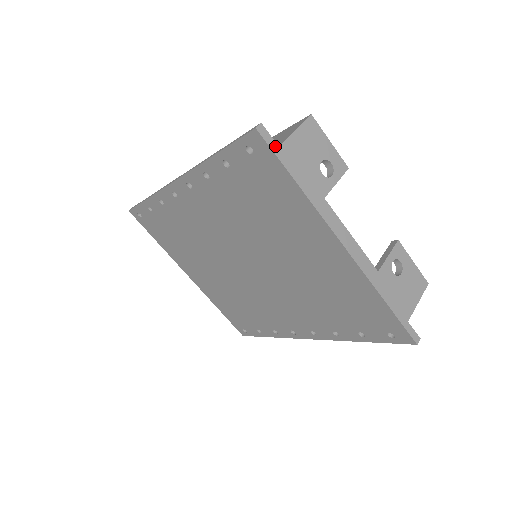
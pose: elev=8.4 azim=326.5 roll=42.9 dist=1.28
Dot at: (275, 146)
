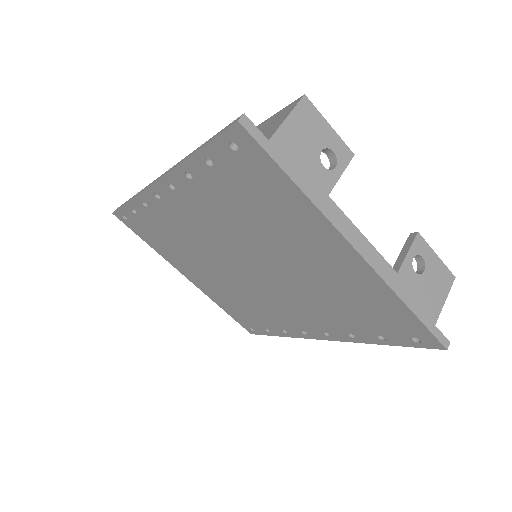
Dot at: (264, 140)
